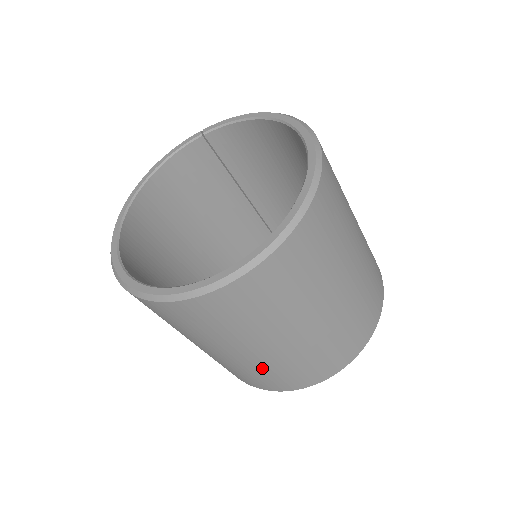
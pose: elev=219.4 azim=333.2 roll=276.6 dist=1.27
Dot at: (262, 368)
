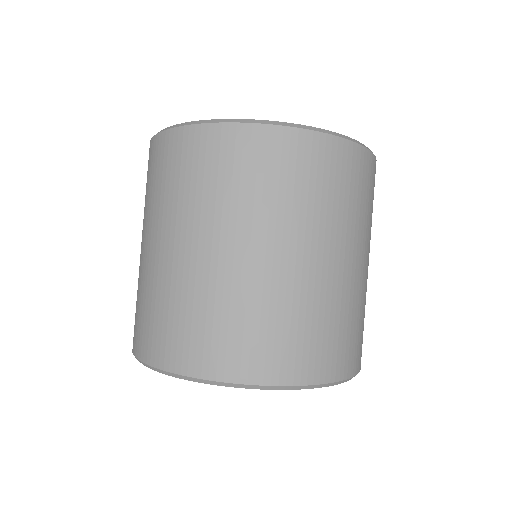
Dot at: (144, 287)
